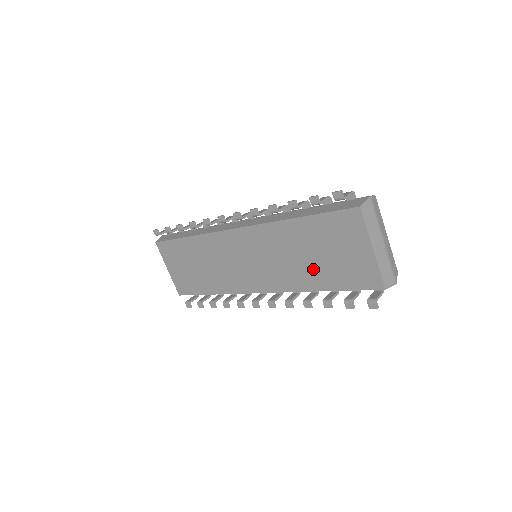
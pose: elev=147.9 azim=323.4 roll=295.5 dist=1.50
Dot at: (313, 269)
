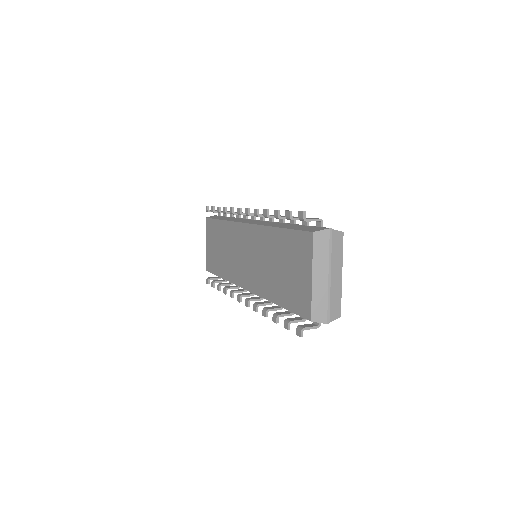
Dot at: (276, 280)
